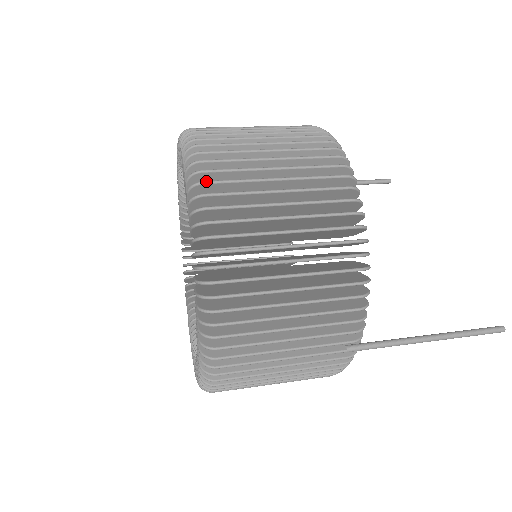
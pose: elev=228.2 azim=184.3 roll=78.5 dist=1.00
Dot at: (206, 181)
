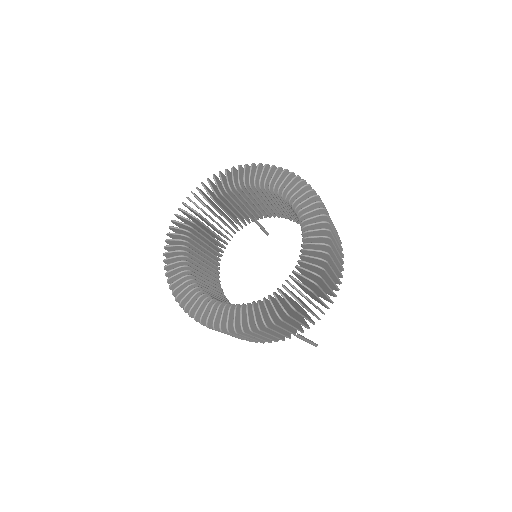
Dot at: occluded
